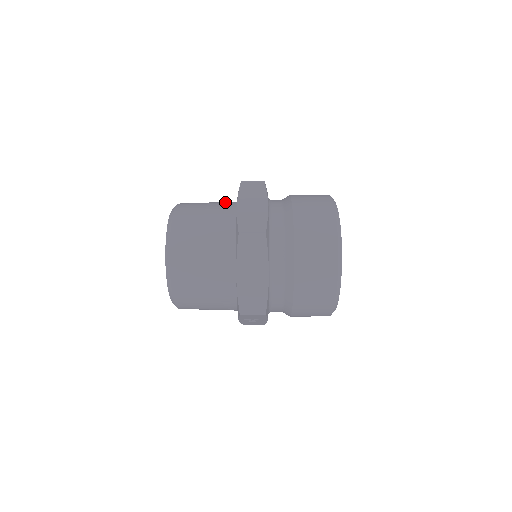
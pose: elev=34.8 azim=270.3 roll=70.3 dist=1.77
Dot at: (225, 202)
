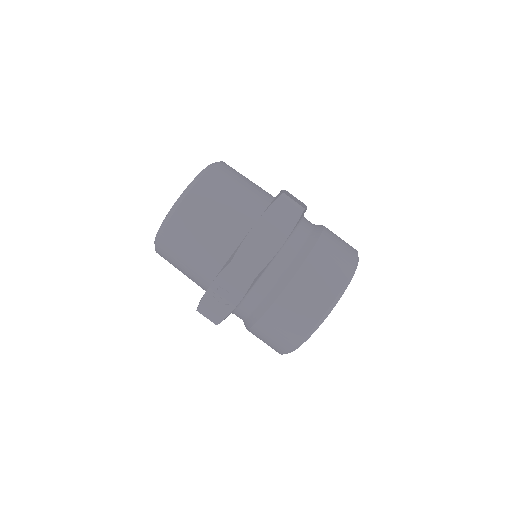
Dot at: occluded
